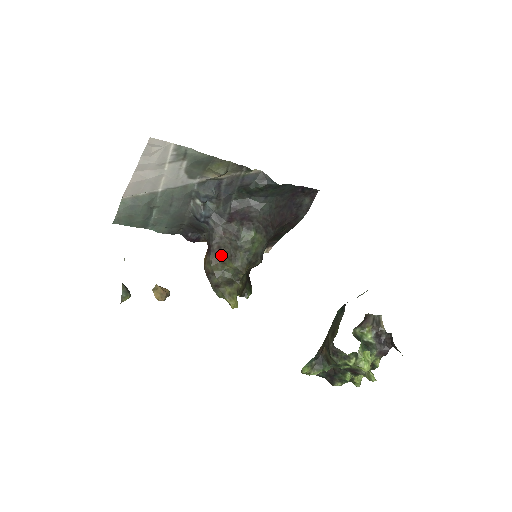
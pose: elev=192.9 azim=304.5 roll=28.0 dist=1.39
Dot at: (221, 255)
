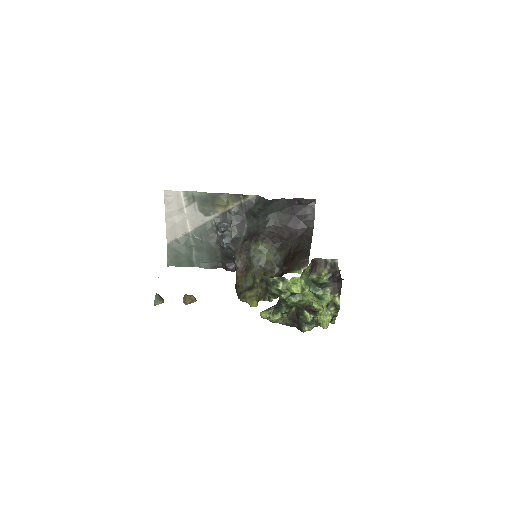
Dot at: (244, 270)
